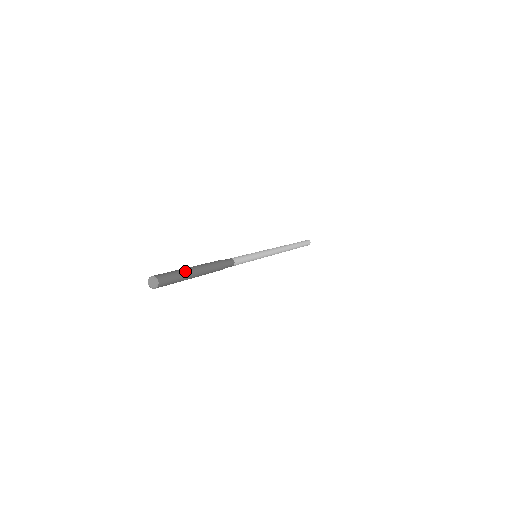
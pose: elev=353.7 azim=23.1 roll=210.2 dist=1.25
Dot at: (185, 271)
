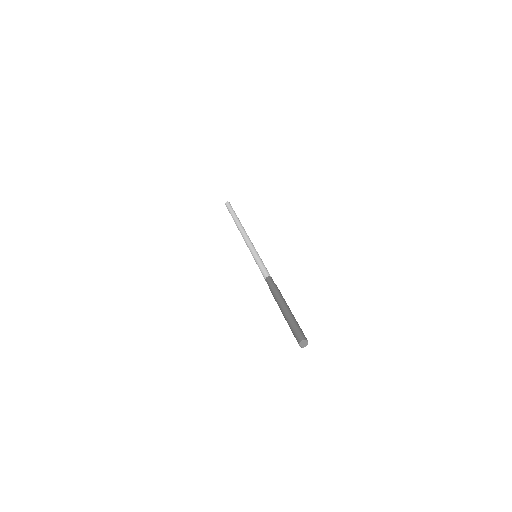
Dot at: (293, 317)
